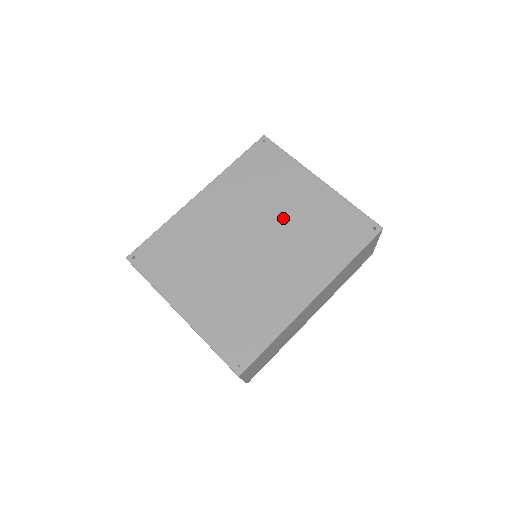
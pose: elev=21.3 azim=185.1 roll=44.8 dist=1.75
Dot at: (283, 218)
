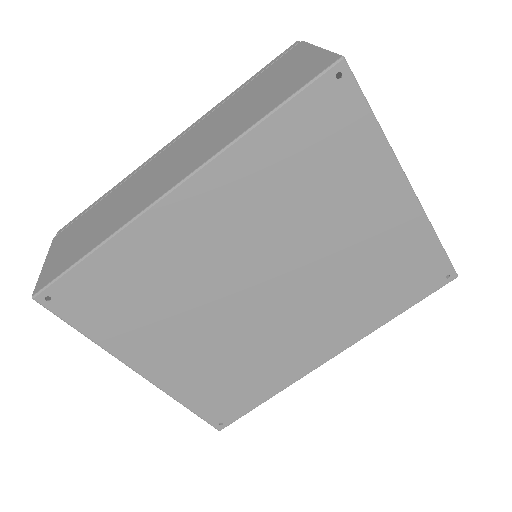
Dot at: (327, 251)
